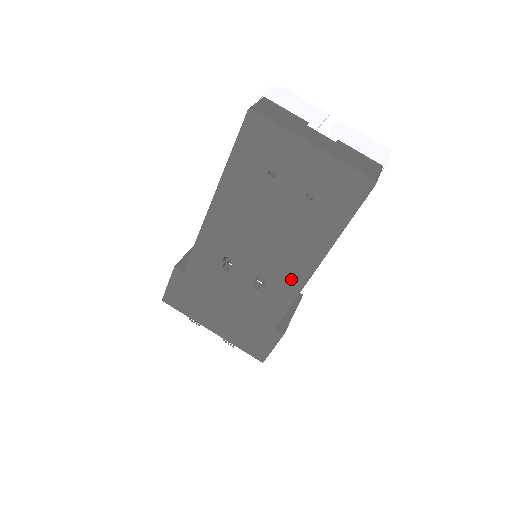
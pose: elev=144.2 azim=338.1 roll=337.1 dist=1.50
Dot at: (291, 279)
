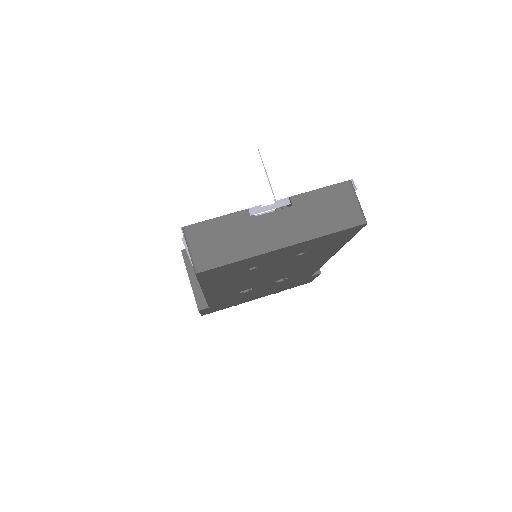
Dot at: occluded
